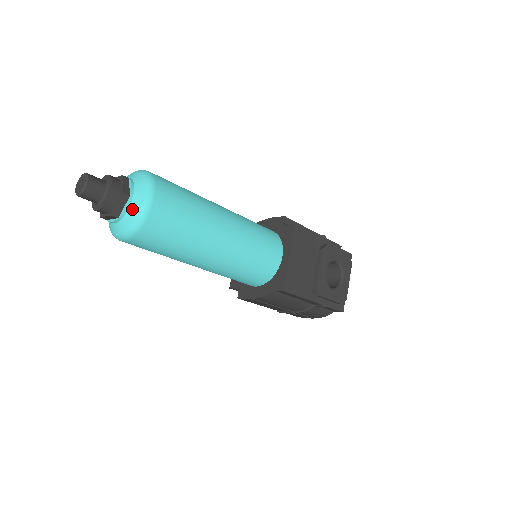
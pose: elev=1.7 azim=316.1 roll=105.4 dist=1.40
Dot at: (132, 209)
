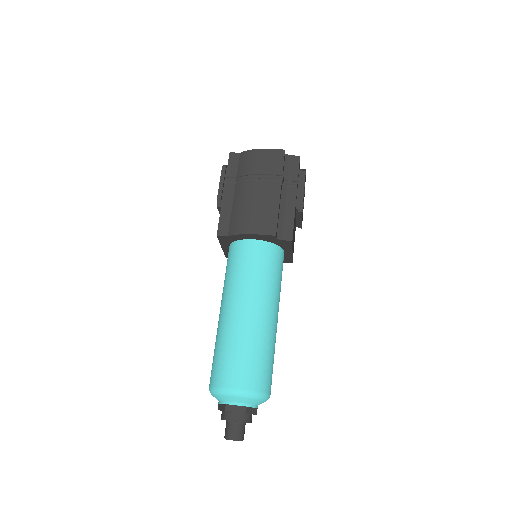
Dot at: occluded
